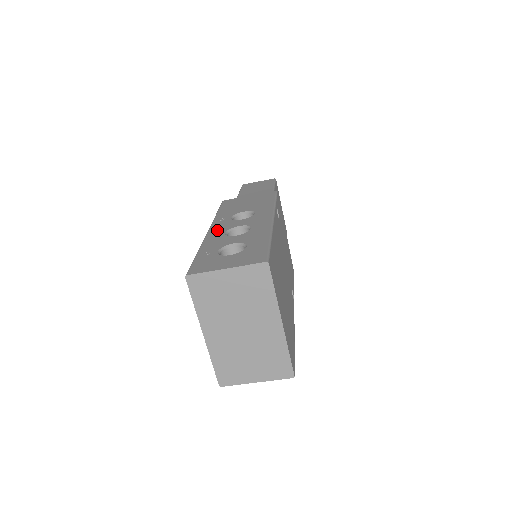
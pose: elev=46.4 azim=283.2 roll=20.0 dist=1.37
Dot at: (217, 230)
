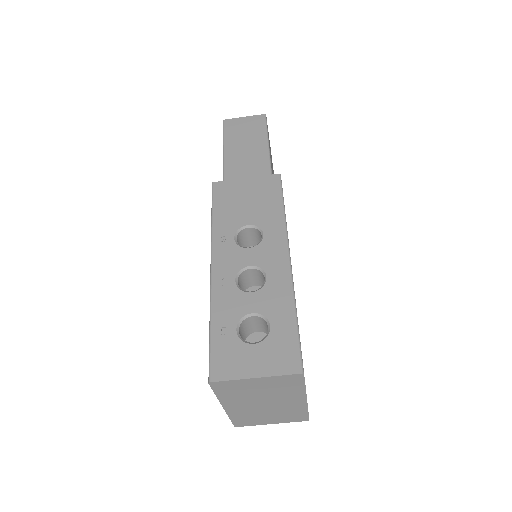
Dot at: (223, 270)
